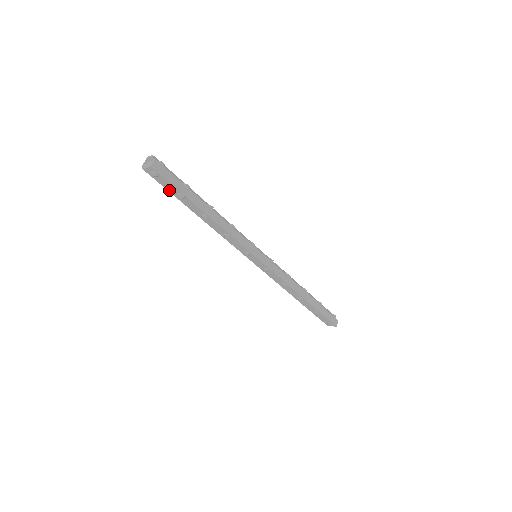
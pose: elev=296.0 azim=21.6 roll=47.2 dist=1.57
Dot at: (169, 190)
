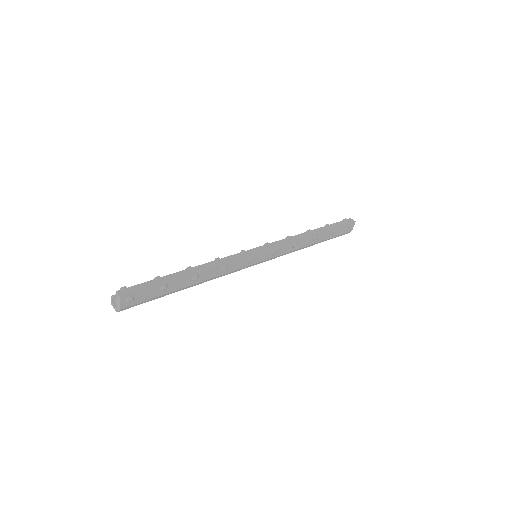
Dot at: (153, 297)
